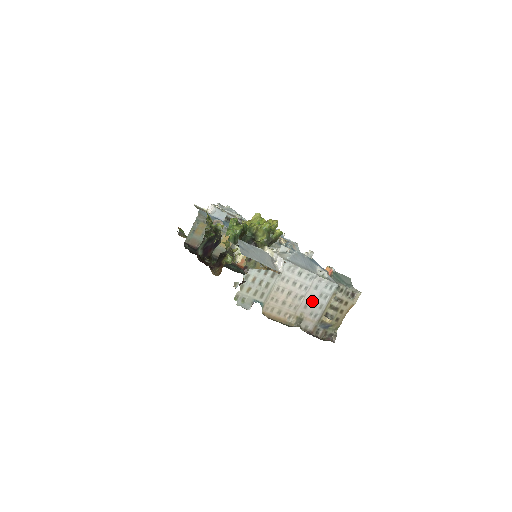
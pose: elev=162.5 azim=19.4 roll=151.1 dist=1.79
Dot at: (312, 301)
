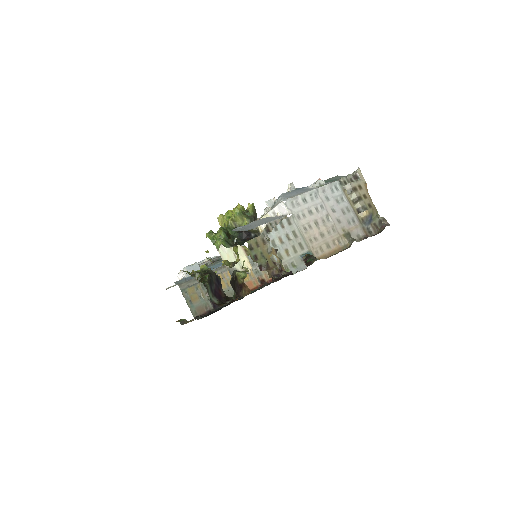
Dot at: (337, 212)
